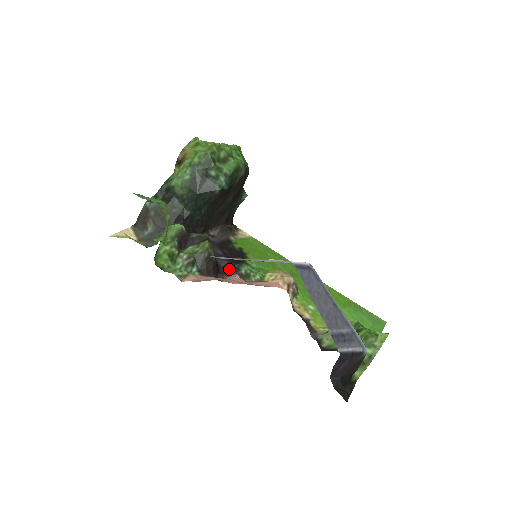
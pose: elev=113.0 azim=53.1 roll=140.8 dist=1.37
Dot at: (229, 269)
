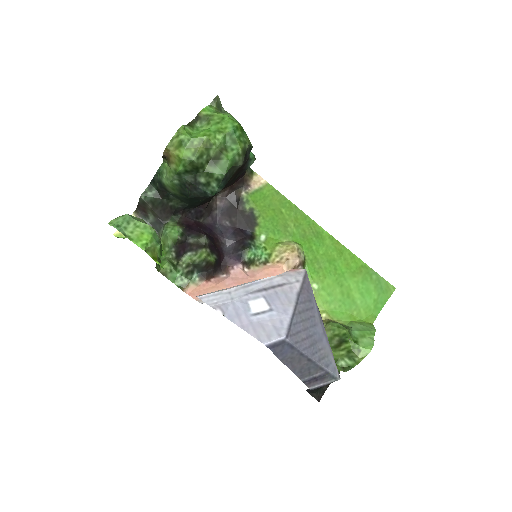
Dot at: (233, 255)
